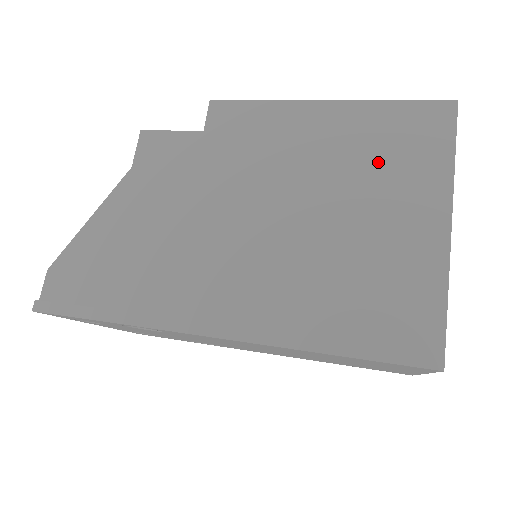
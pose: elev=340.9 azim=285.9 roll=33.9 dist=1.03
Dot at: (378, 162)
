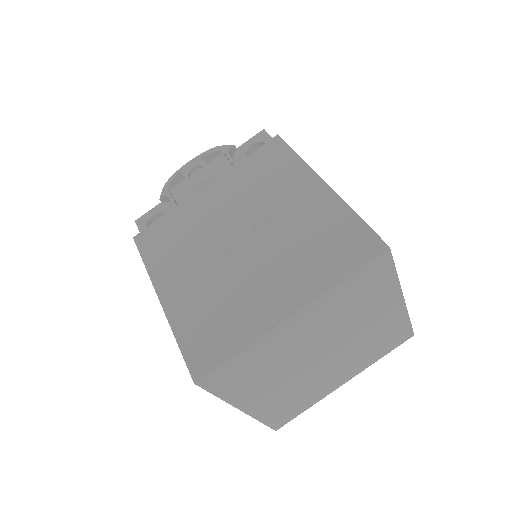
Dot at: occluded
